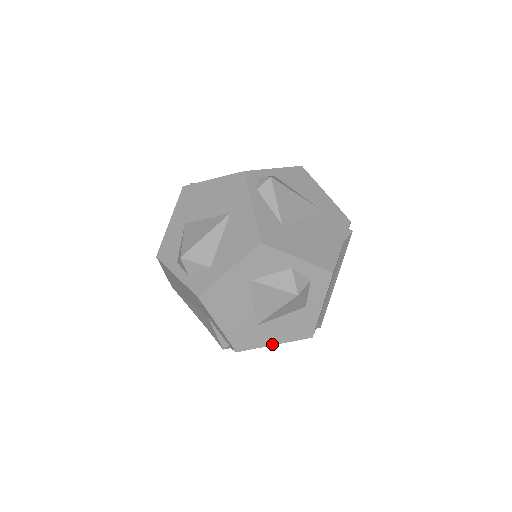
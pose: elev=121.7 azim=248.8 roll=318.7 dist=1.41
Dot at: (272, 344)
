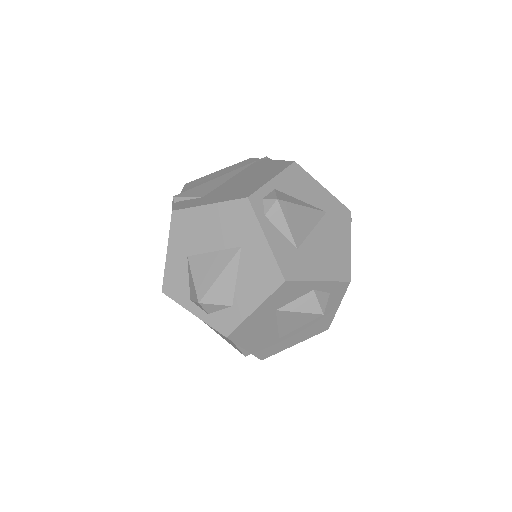
Dot at: (293, 345)
